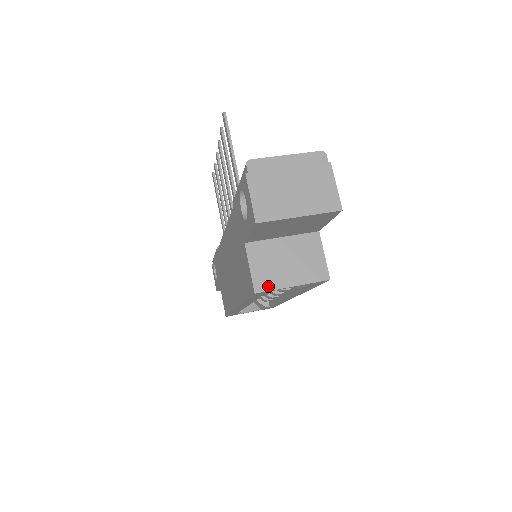
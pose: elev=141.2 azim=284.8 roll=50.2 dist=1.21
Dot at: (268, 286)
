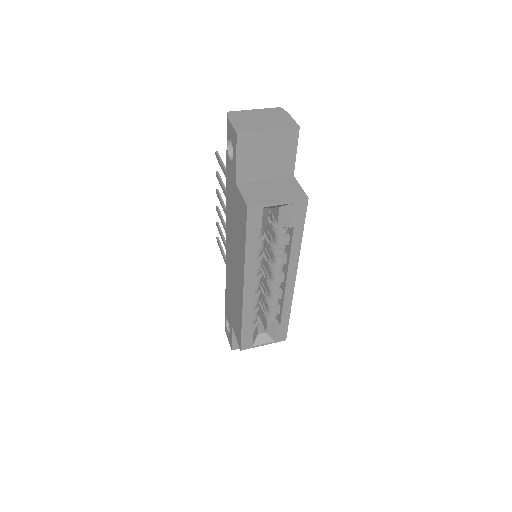
Dot at: (258, 203)
